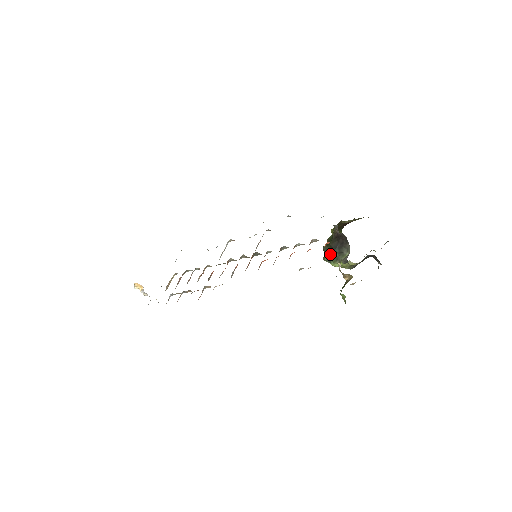
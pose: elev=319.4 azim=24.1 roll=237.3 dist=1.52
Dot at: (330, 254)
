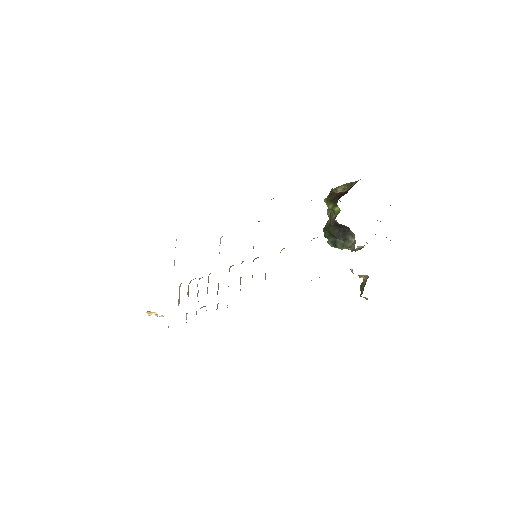
Dot at: (334, 240)
